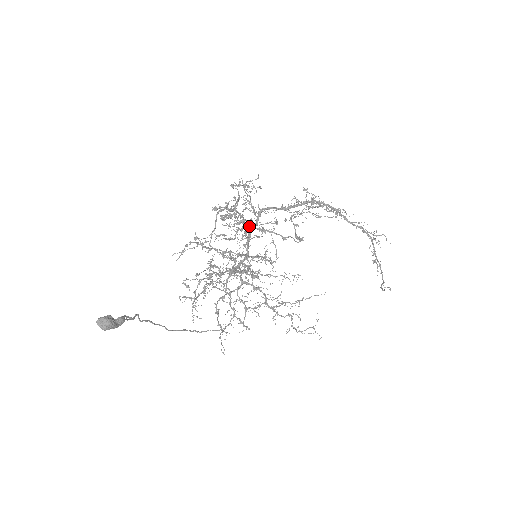
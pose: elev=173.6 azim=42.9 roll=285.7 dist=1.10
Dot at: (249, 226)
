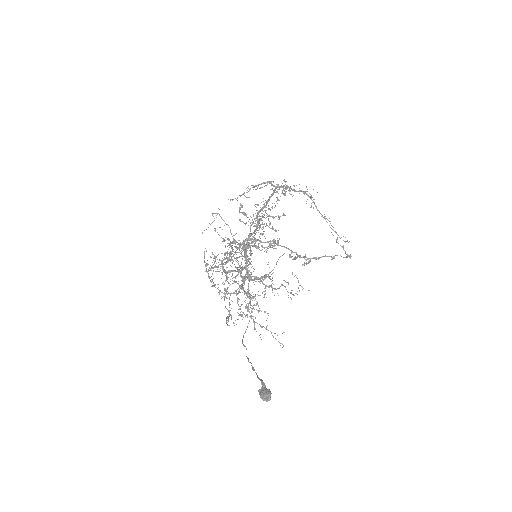
Dot at: (310, 260)
